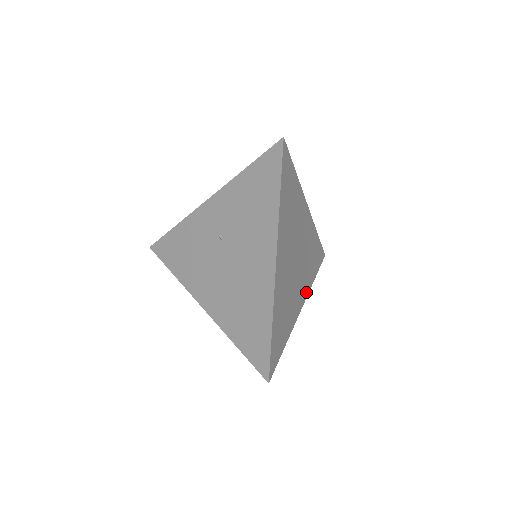
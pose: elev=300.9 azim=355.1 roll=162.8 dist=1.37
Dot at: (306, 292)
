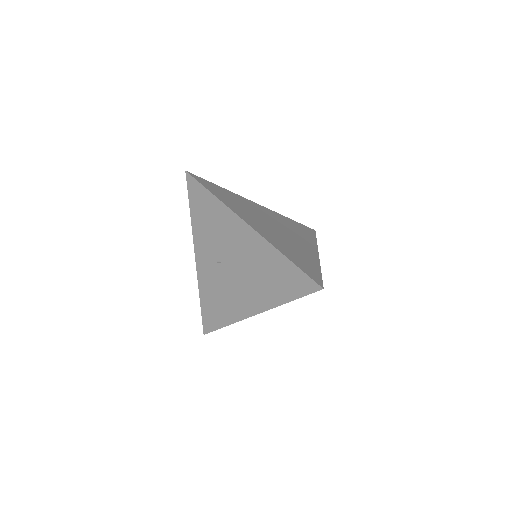
Dot at: (313, 246)
